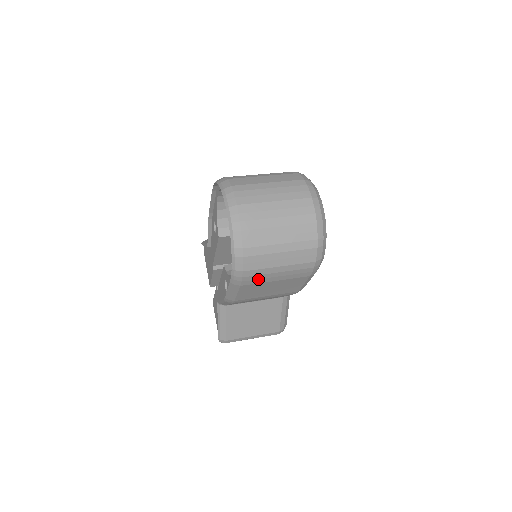
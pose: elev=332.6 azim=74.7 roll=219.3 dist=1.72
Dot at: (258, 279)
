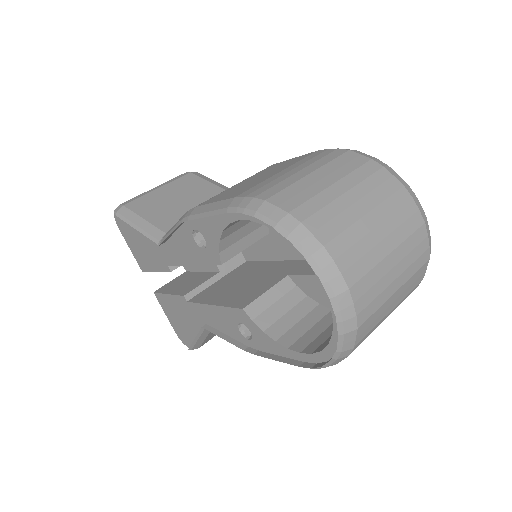
Dot at: occluded
